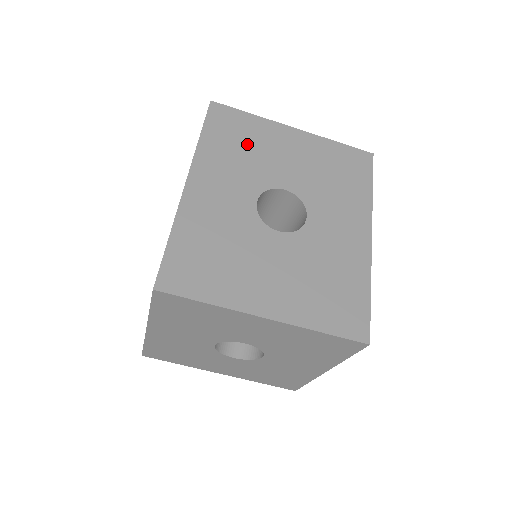
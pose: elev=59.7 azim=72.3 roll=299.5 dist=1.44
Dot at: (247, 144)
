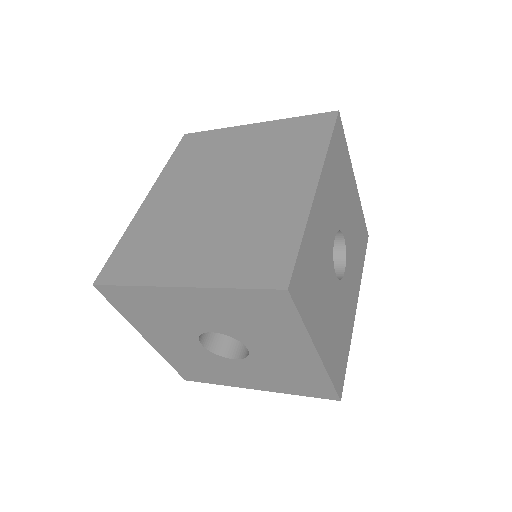
Dot at: (342, 175)
